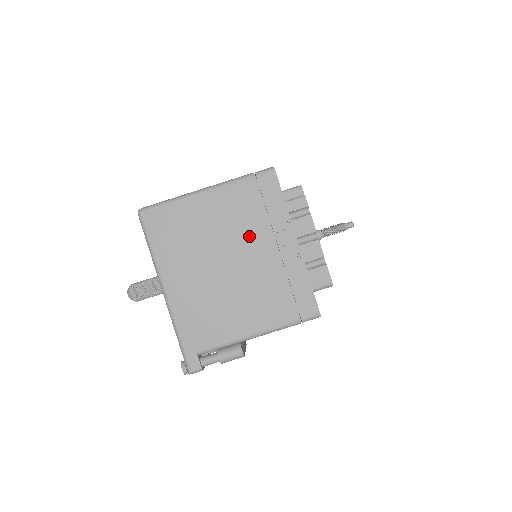
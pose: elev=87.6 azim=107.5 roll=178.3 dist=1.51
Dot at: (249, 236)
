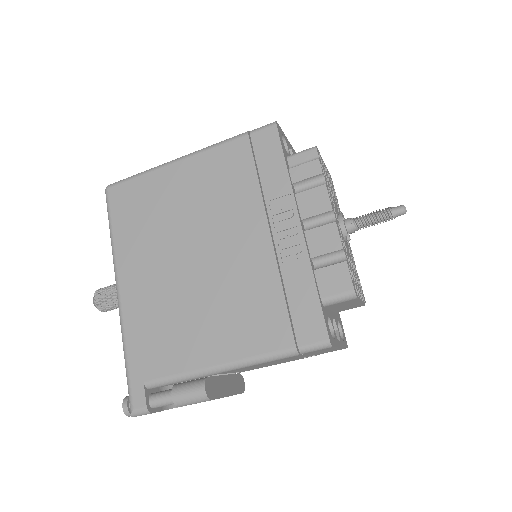
Dot at: (232, 216)
